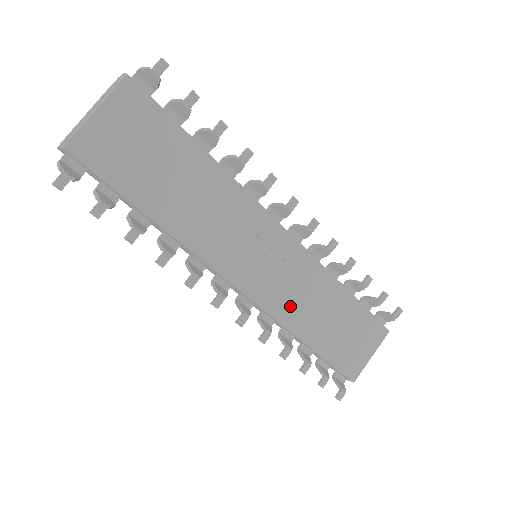
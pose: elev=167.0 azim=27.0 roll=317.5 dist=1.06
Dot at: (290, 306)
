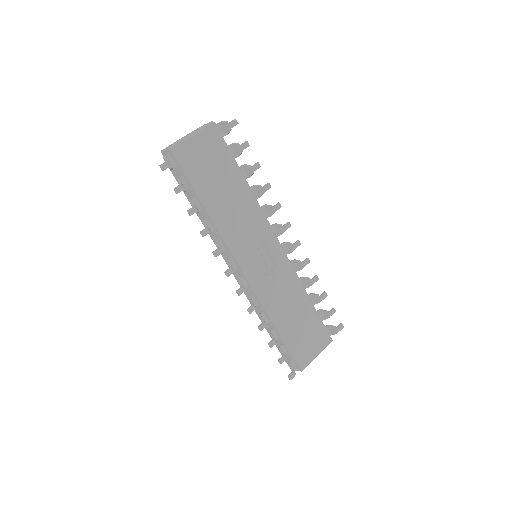
Dot at: (271, 295)
